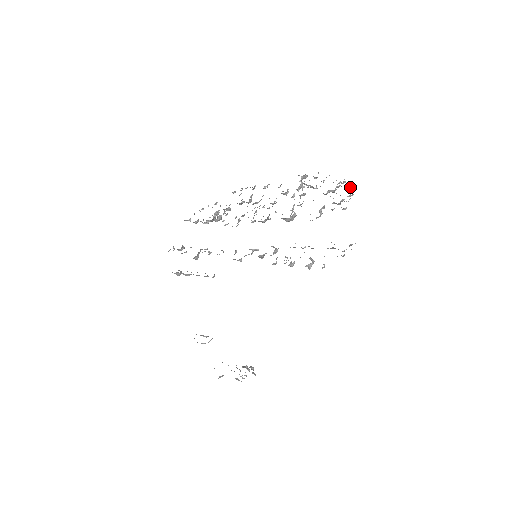
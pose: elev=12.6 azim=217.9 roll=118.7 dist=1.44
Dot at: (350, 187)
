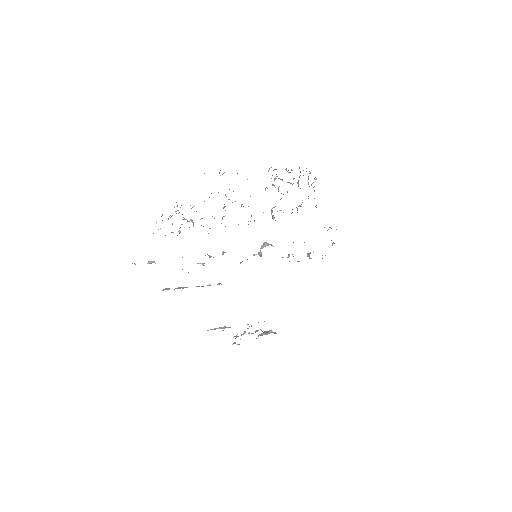
Dot at: occluded
